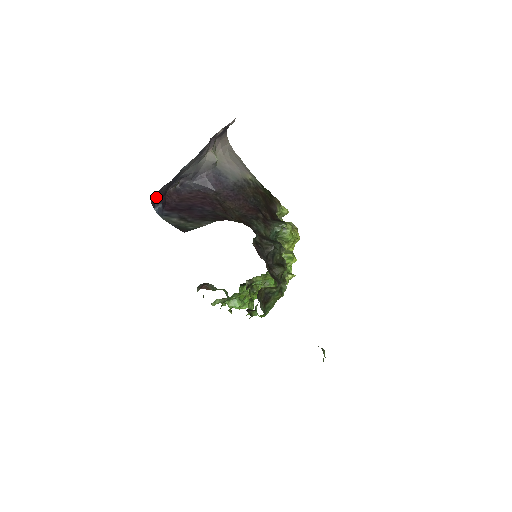
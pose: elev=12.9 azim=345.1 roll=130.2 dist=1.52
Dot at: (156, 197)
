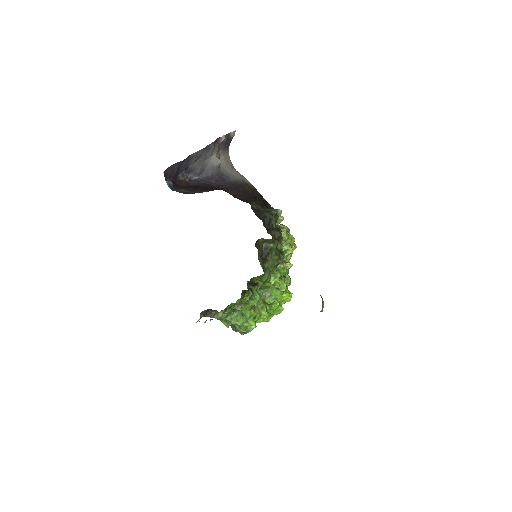
Dot at: (168, 173)
